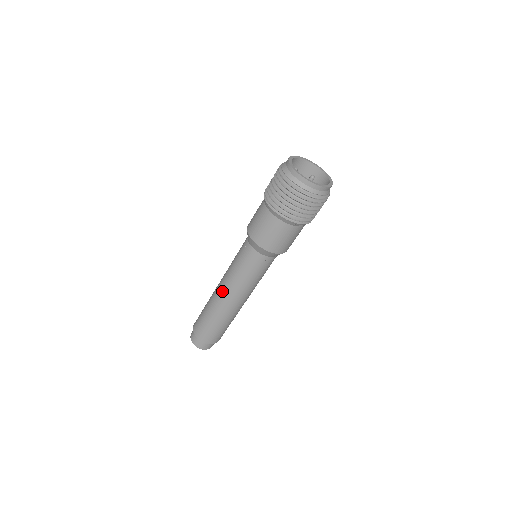
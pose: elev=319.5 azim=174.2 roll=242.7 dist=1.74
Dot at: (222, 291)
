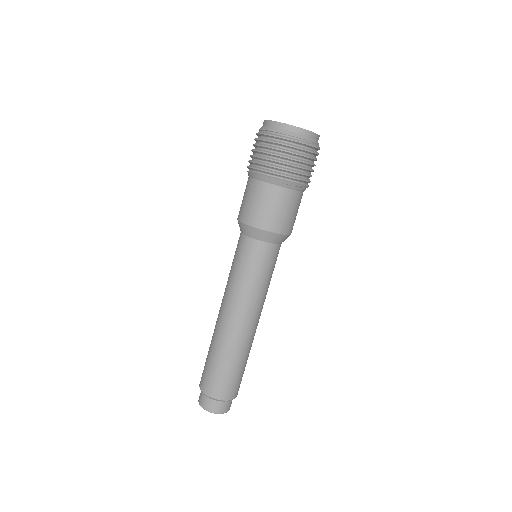
Dot at: (222, 310)
